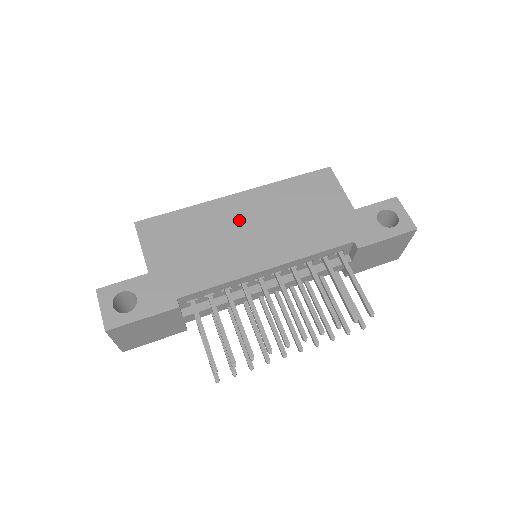
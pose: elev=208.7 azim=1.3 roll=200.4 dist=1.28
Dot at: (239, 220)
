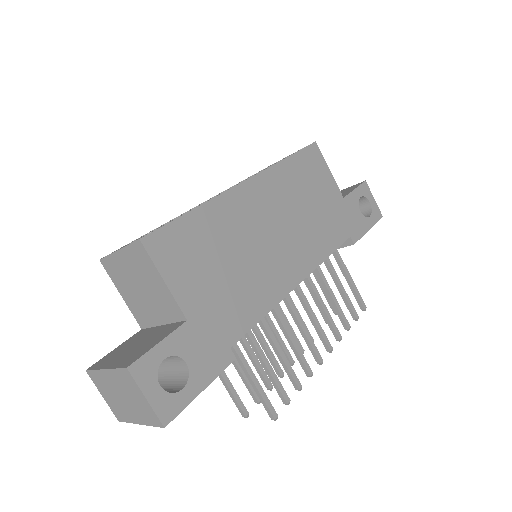
Dot at: (259, 221)
